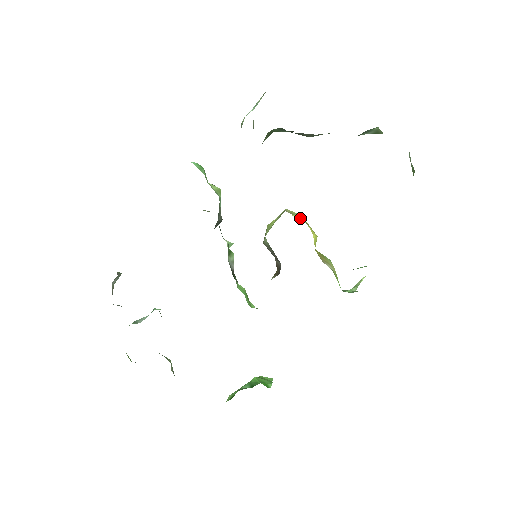
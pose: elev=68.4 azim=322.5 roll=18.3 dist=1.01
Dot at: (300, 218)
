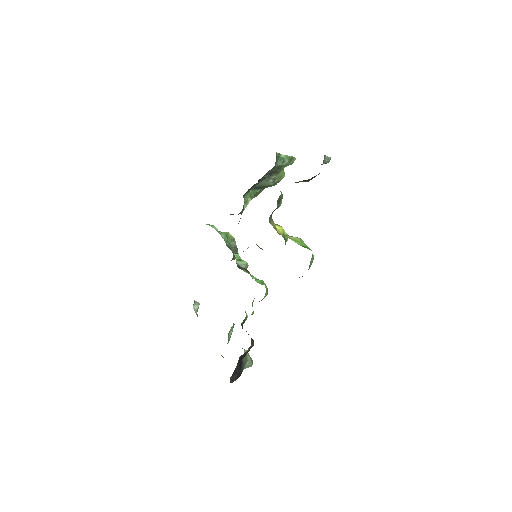
Dot at: occluded
